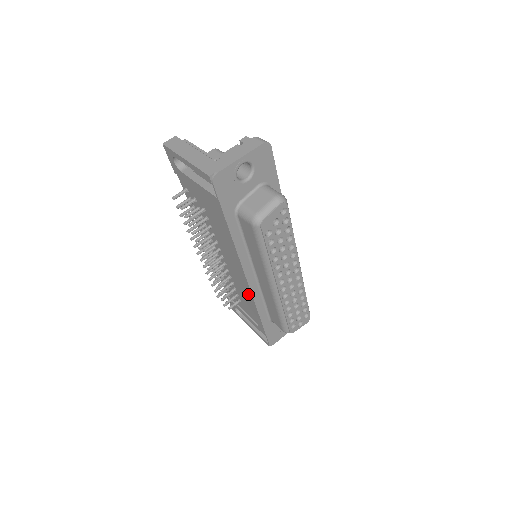
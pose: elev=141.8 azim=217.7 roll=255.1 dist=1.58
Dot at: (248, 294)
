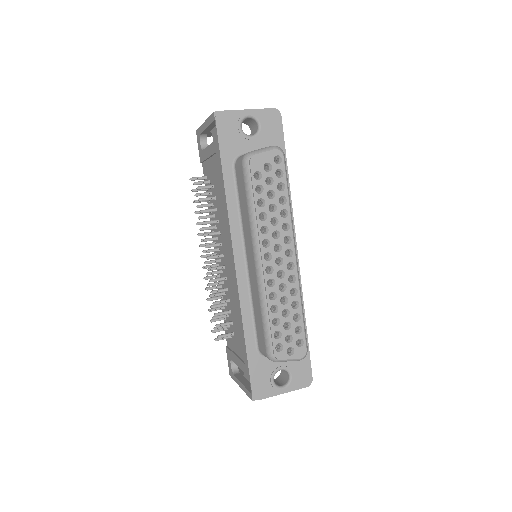
Dot at: (236, 294)
